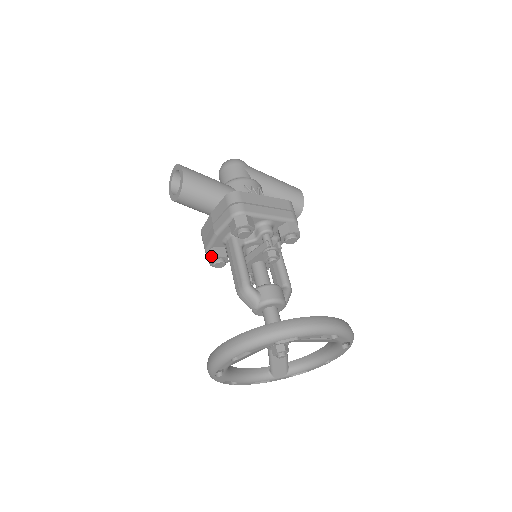
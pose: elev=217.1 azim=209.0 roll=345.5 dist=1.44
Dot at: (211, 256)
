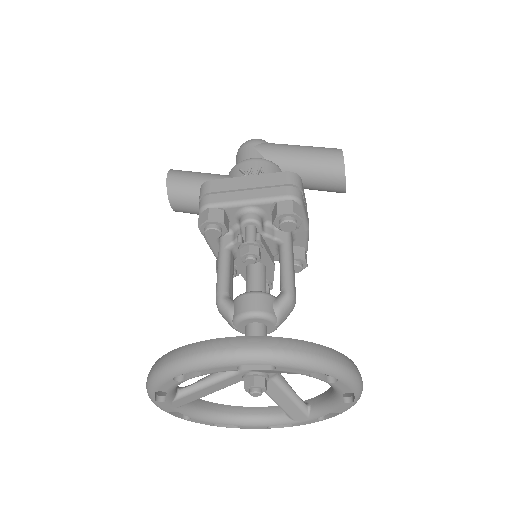
Dot at: (216, 266)
